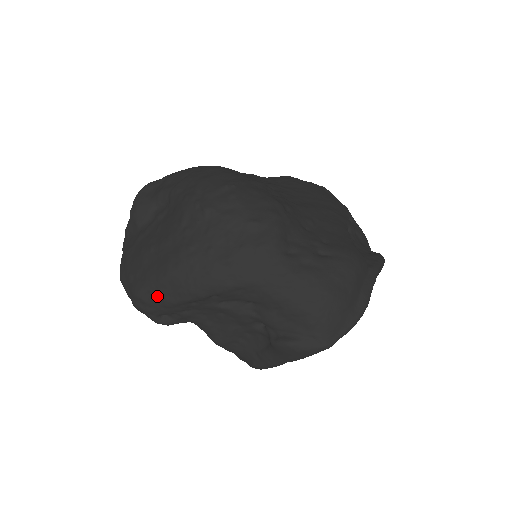
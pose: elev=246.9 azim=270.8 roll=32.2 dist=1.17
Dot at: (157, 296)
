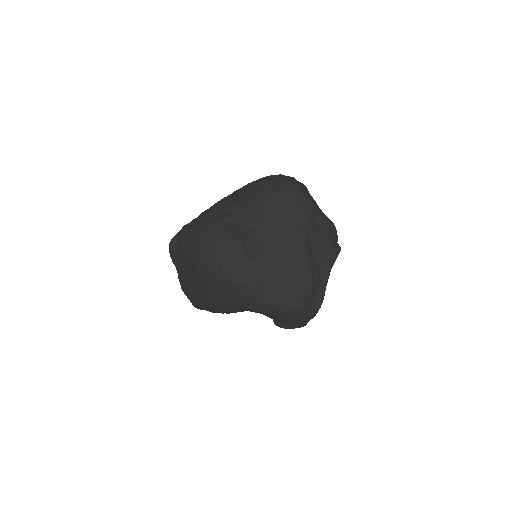
Dot at: (206, 310)
